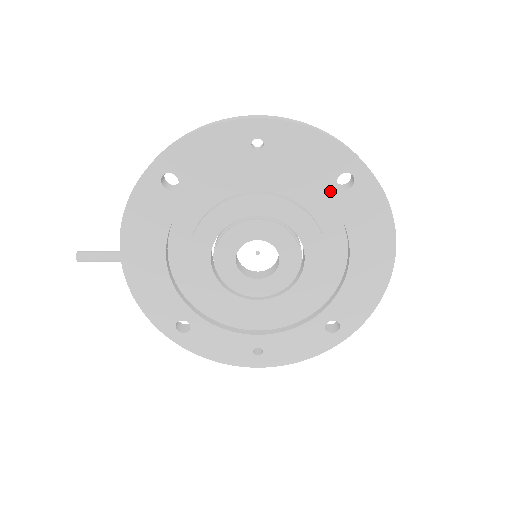
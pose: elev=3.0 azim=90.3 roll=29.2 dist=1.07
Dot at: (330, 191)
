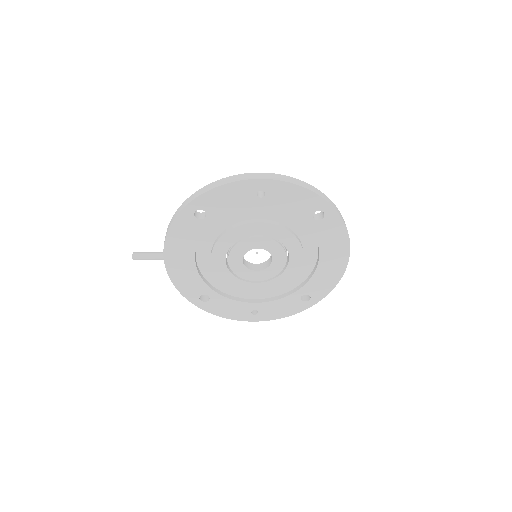
Dot at: (308, 221)
